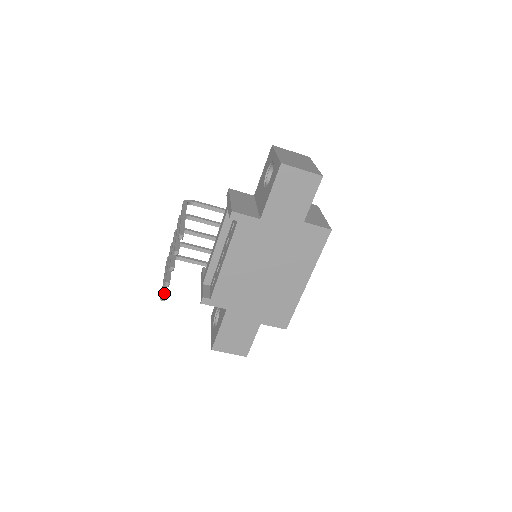
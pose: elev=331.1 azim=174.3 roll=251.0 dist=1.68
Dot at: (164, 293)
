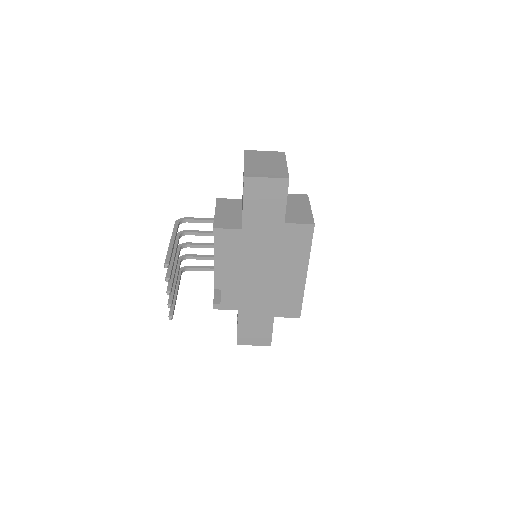
Dot at: (171, 312)
